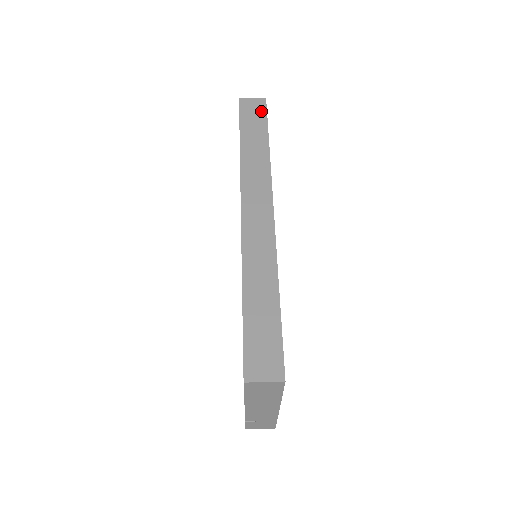
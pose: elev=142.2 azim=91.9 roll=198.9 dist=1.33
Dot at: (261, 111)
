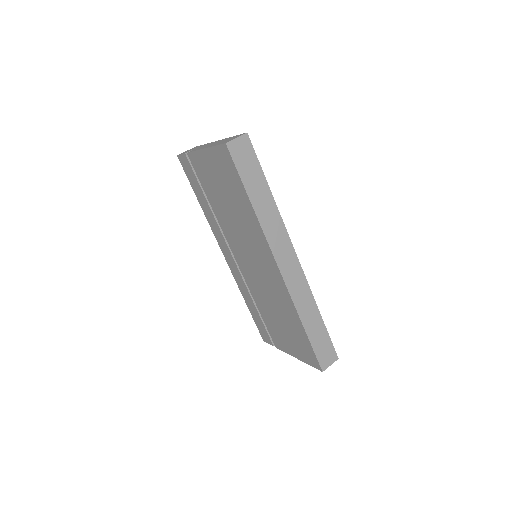
Dot at: (251, 154)
